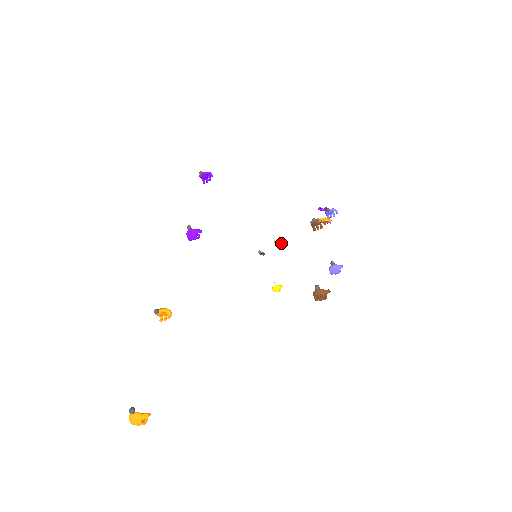
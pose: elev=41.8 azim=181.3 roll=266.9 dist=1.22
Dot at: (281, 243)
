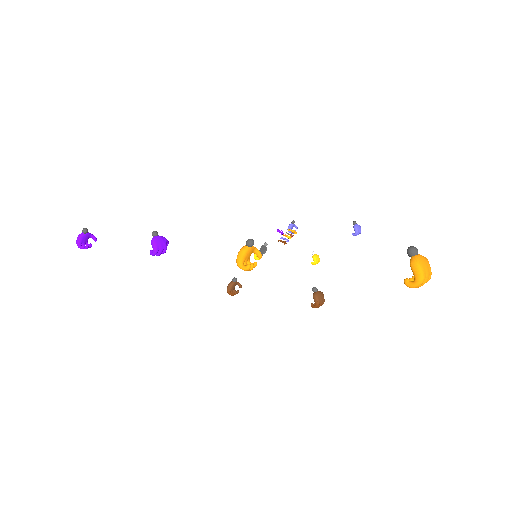
Dot at: occluded
